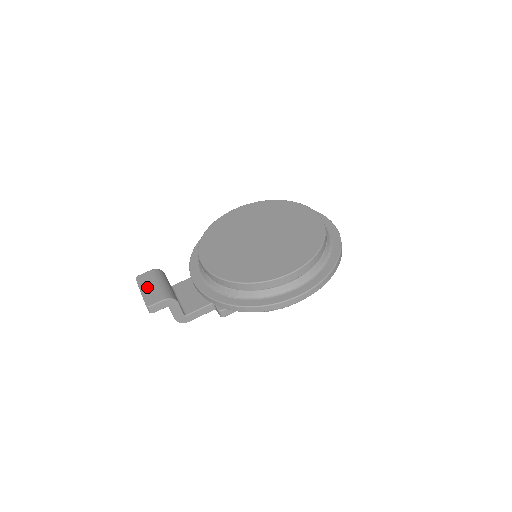
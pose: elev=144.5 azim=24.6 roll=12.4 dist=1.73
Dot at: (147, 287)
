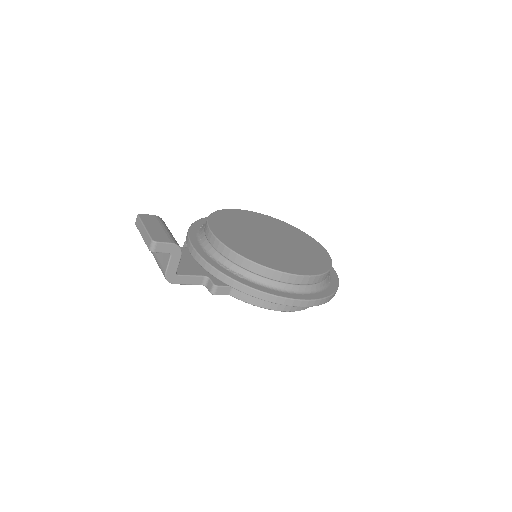
Dot at: (152, 226)
